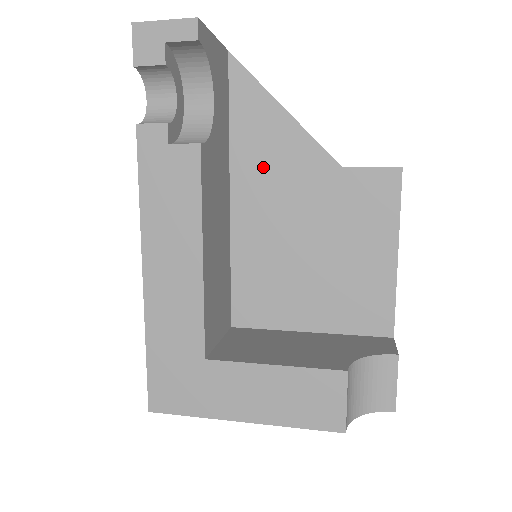
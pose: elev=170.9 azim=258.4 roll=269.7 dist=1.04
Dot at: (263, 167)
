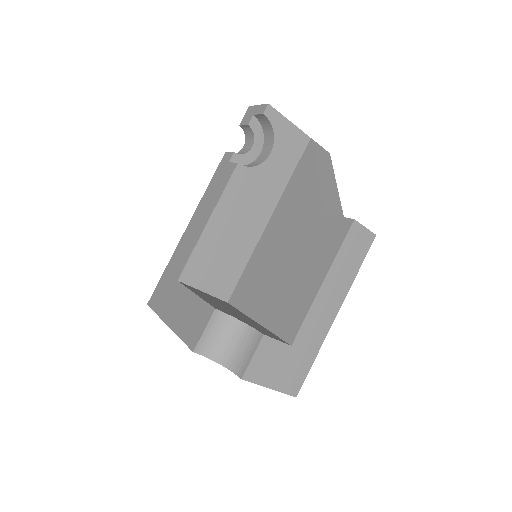
Dot at: (291, 205)
